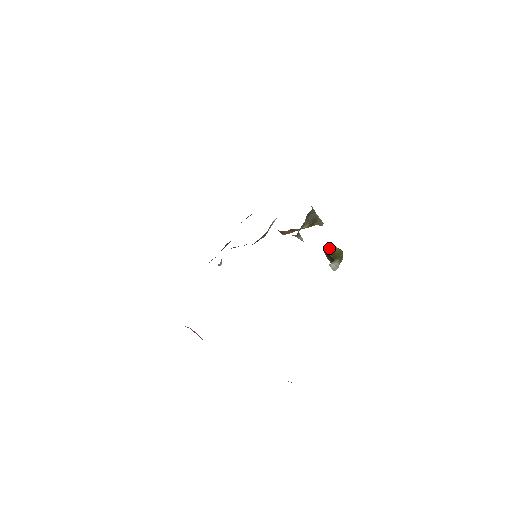
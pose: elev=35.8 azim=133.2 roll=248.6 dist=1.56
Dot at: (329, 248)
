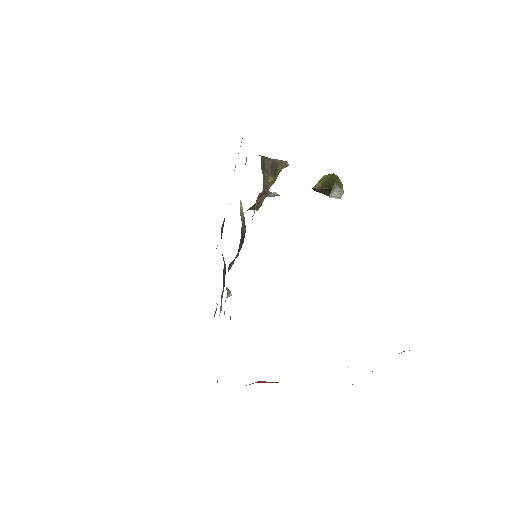
Dot at: (317, 183)
